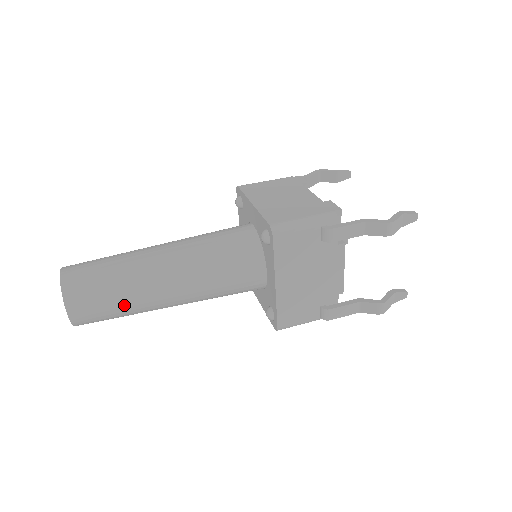
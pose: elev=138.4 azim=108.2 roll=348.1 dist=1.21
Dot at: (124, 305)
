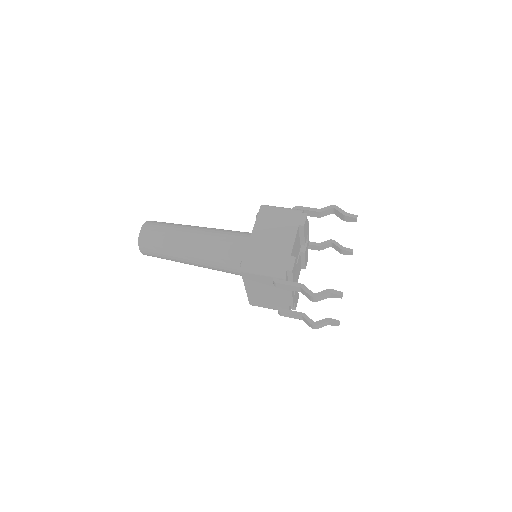
Dot at: (168, 258)
